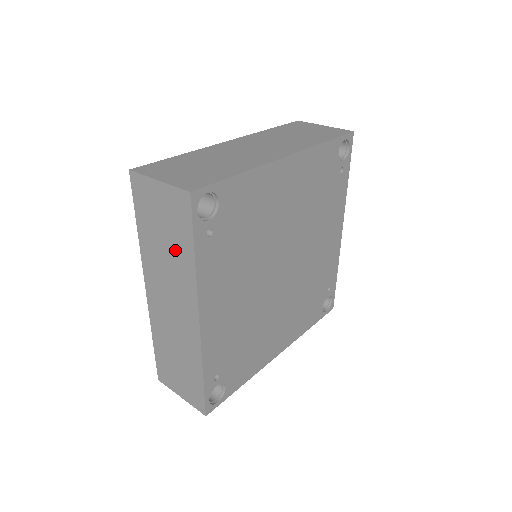
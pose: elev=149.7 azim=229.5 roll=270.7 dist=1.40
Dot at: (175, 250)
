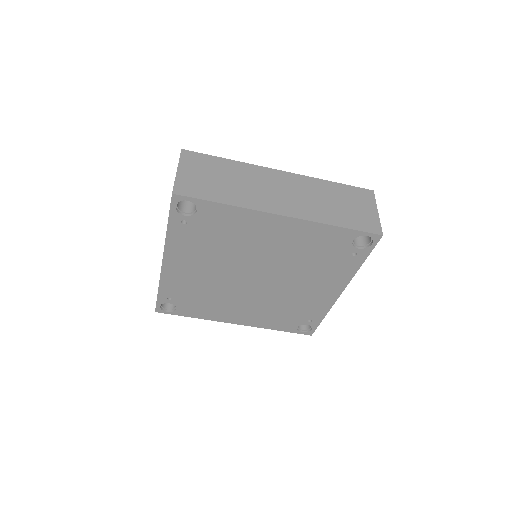
Dot at: occluded
